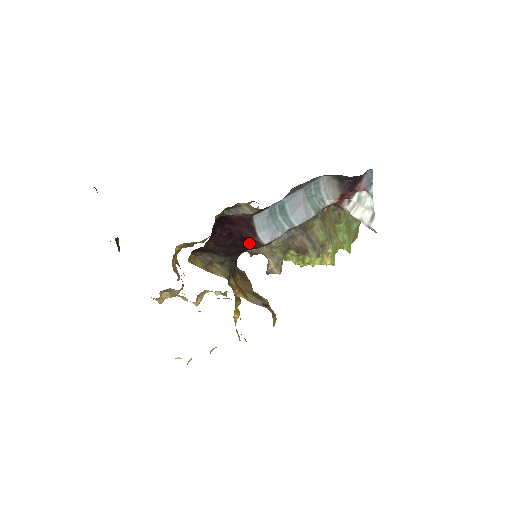
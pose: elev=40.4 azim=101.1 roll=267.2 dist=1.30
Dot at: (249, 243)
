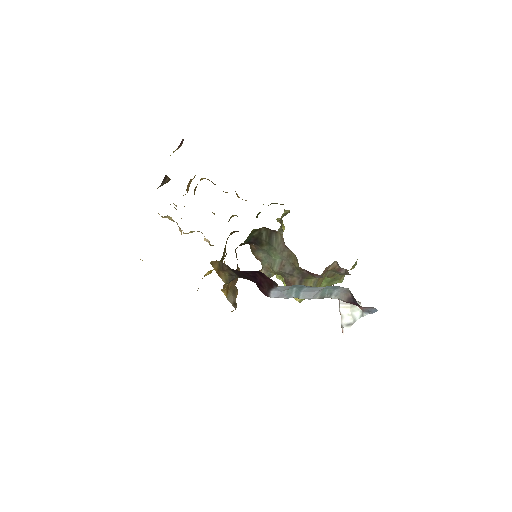
Dot at: (261, 289)
